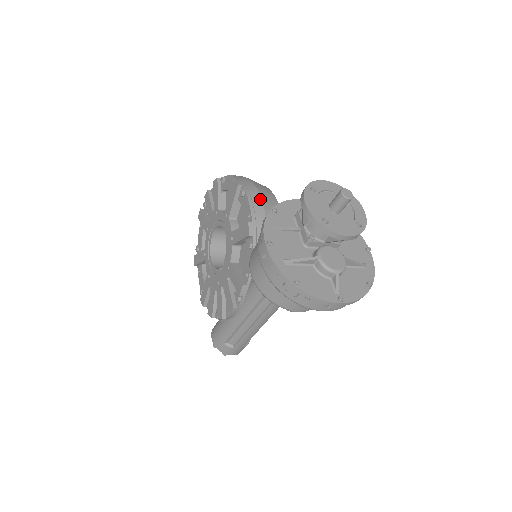
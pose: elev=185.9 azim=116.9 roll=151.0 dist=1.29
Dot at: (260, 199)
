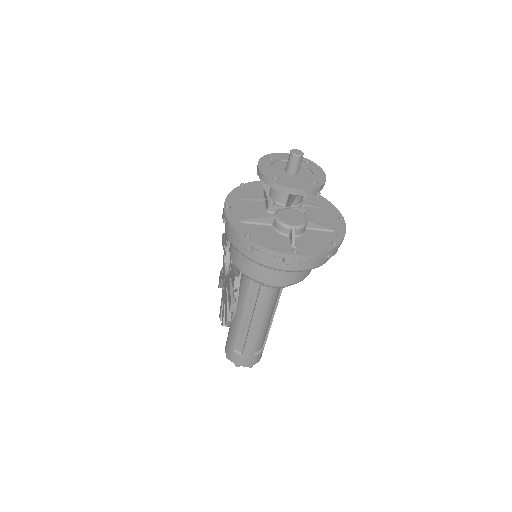
Dot at: occluded
